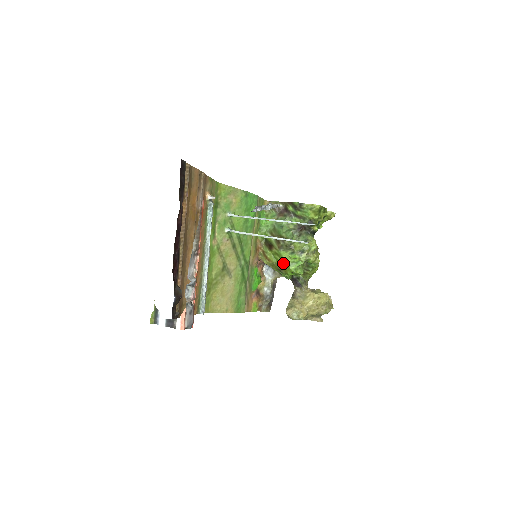
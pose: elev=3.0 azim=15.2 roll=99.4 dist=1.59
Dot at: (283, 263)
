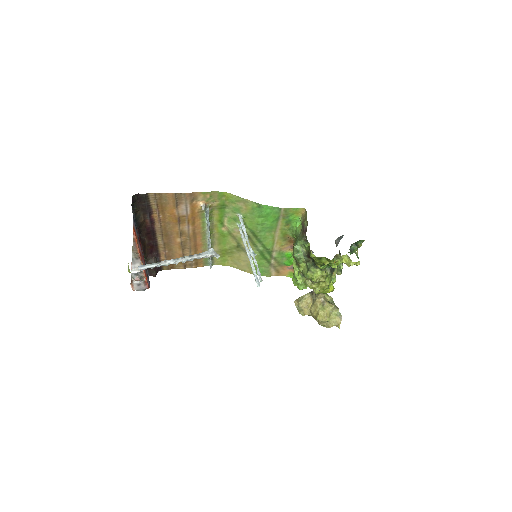
Dot at: occluded
